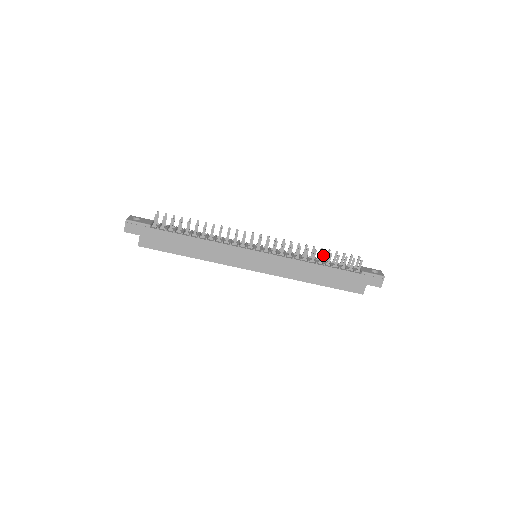
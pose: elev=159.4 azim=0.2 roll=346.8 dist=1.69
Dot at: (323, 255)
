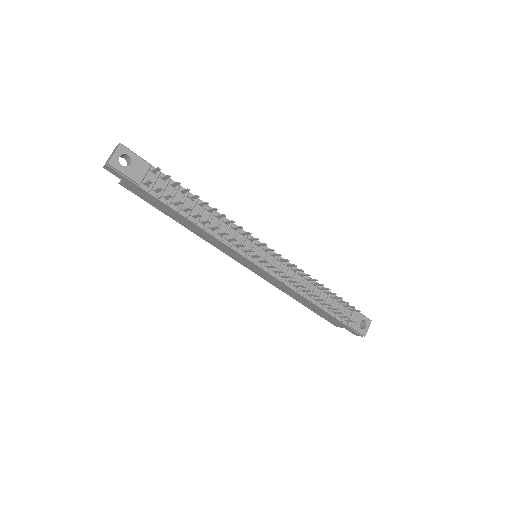
Dot at: occluded
